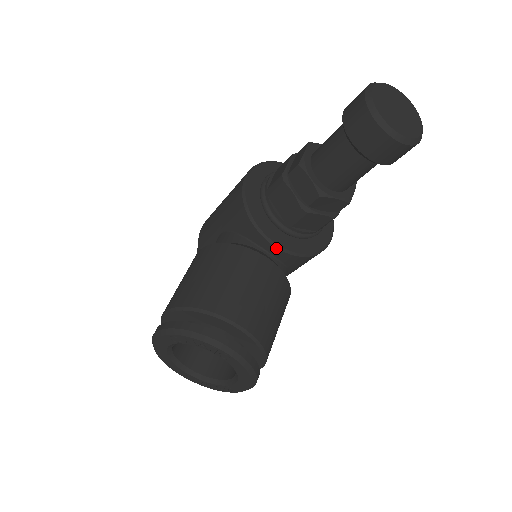
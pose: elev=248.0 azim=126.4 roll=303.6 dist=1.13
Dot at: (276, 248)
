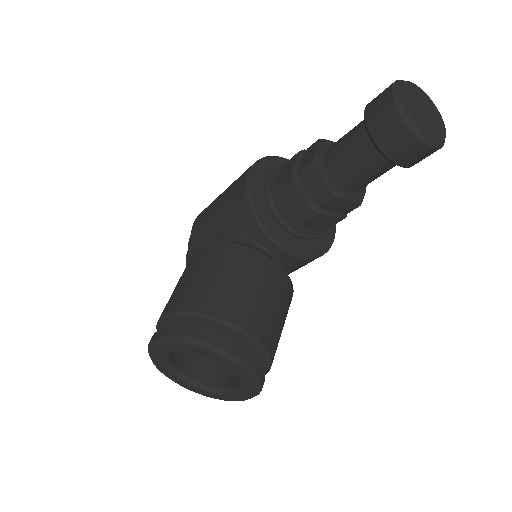
Dot at: (281, 249)
